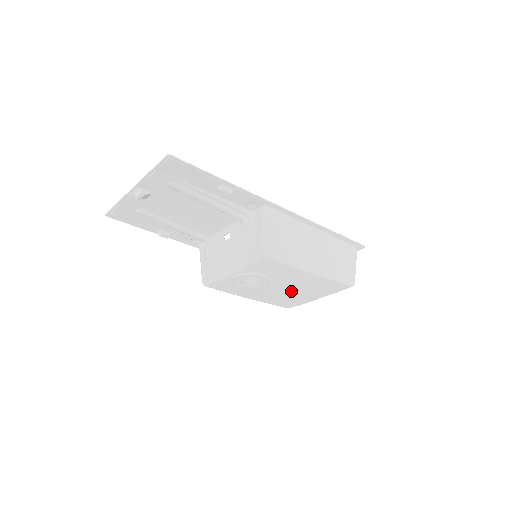
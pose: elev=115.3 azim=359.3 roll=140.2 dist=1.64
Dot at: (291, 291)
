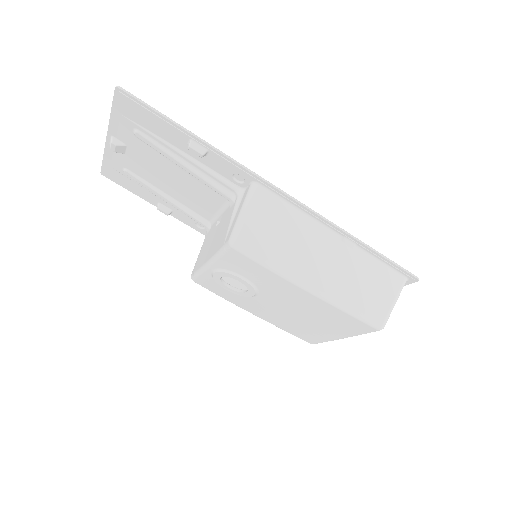
Dot at: (296, 315)
